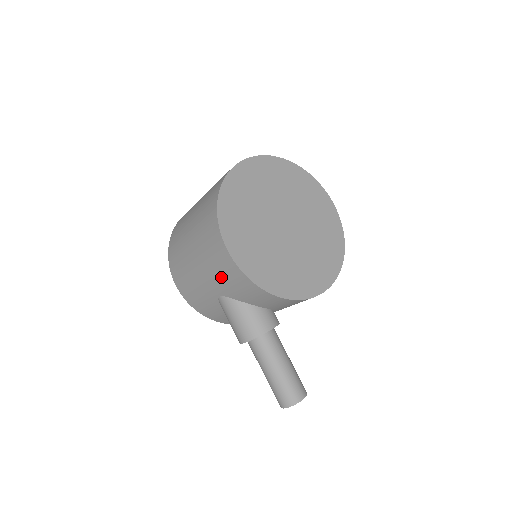
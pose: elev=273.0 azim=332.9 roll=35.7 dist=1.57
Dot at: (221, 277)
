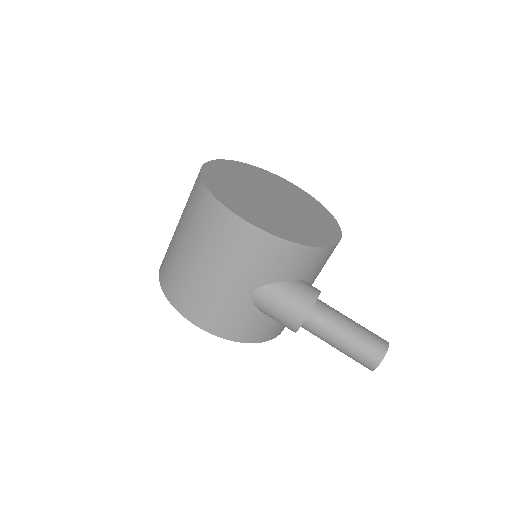
Dot at: (249, 262)
